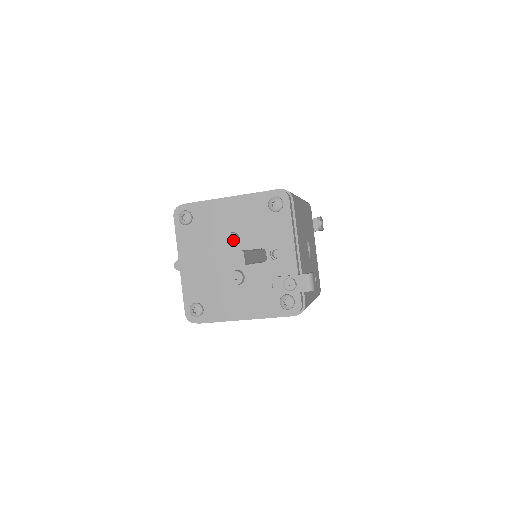
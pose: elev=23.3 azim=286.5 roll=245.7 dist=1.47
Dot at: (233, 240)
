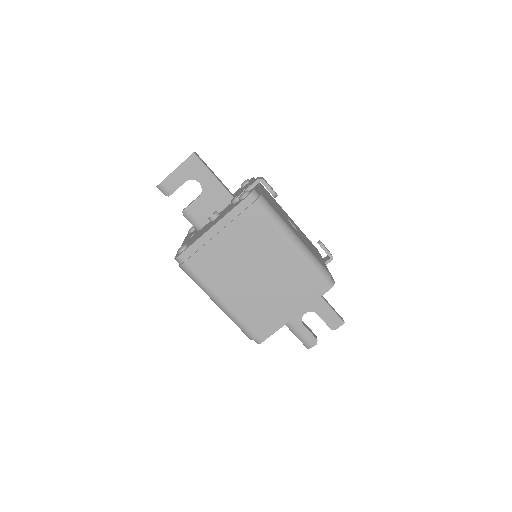
Dot at: occluded
